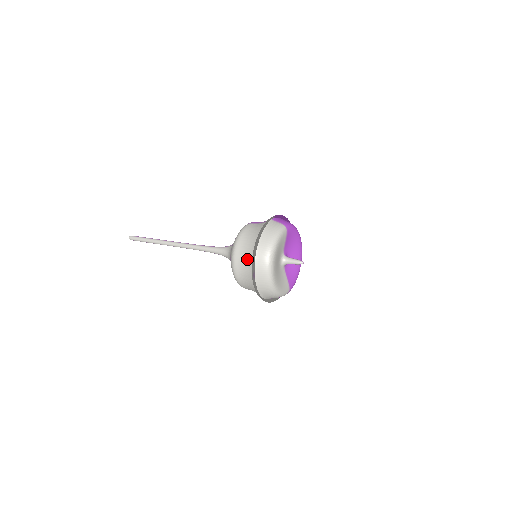
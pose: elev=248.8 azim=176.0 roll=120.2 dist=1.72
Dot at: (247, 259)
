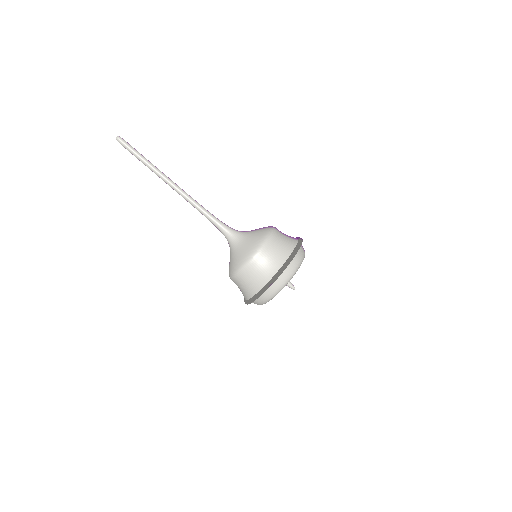
Dot at: (271, 266)
